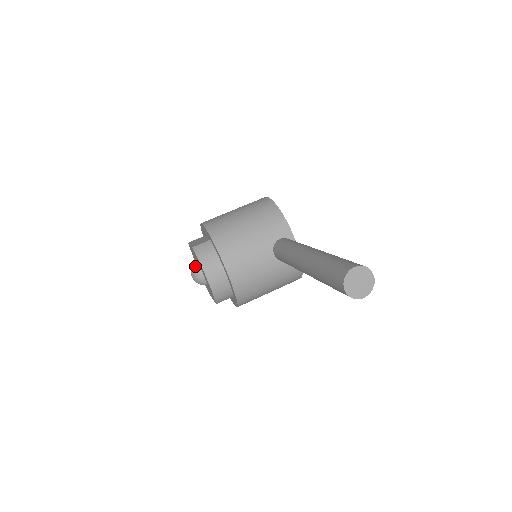
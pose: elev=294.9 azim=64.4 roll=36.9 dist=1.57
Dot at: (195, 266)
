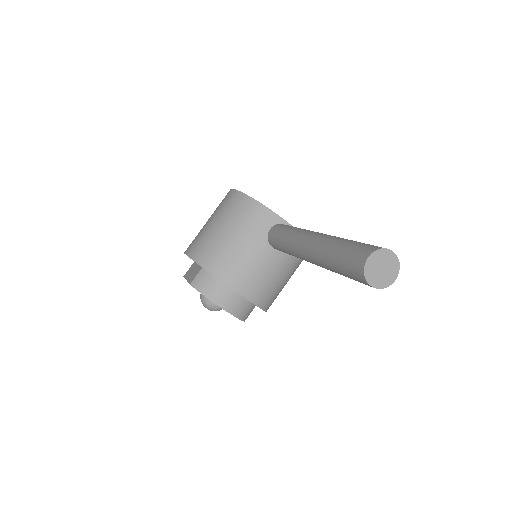
Dot at: (203, 298)
